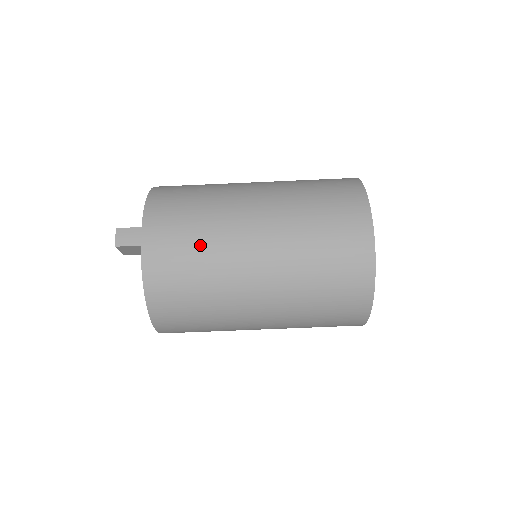
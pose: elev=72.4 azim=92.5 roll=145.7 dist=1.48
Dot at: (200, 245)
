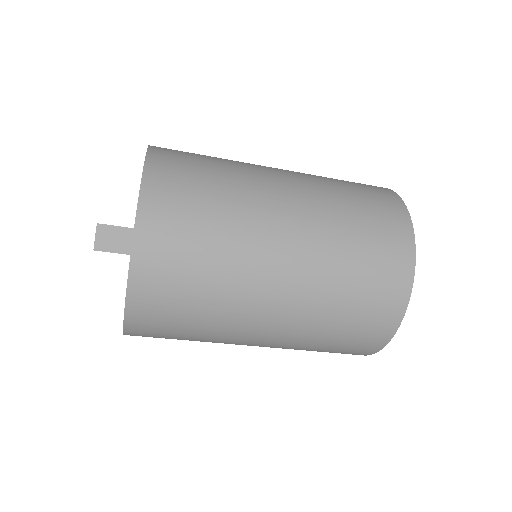
Dot at: (210, 268)
